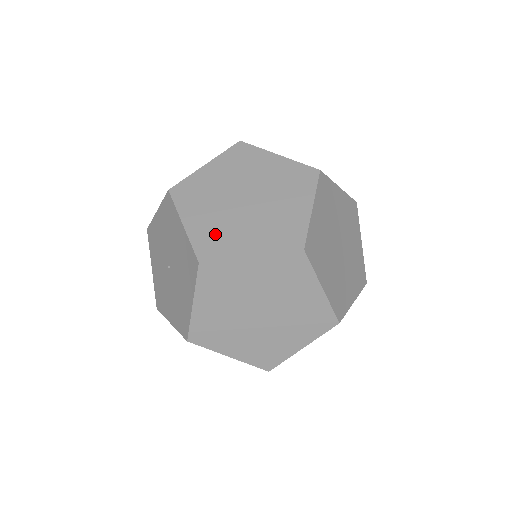
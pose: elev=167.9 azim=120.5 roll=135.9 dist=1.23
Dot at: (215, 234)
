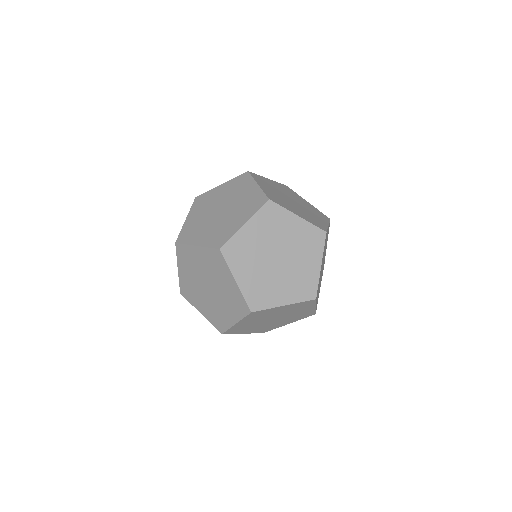
Dot at: (193, 228)
